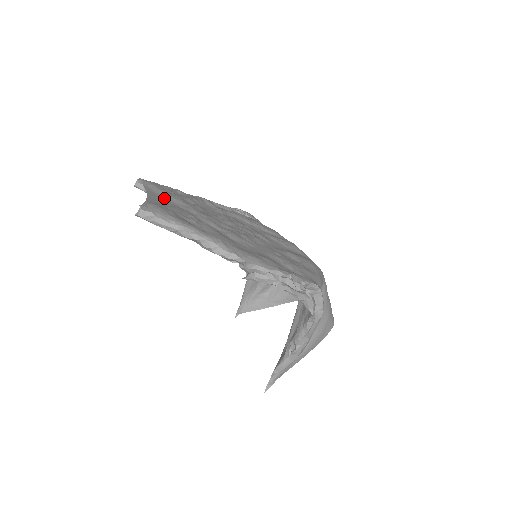
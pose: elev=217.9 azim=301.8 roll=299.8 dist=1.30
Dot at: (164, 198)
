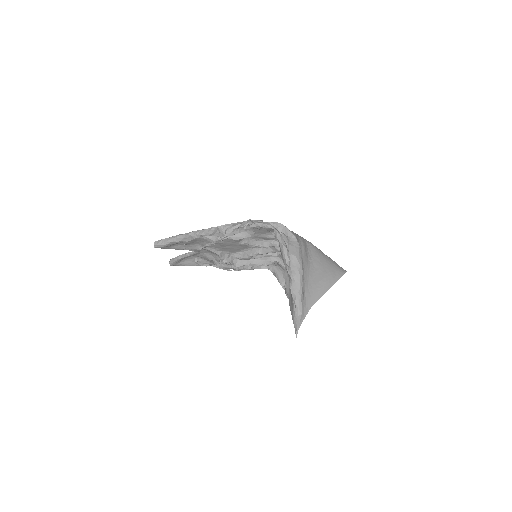
Dot at: occluded
